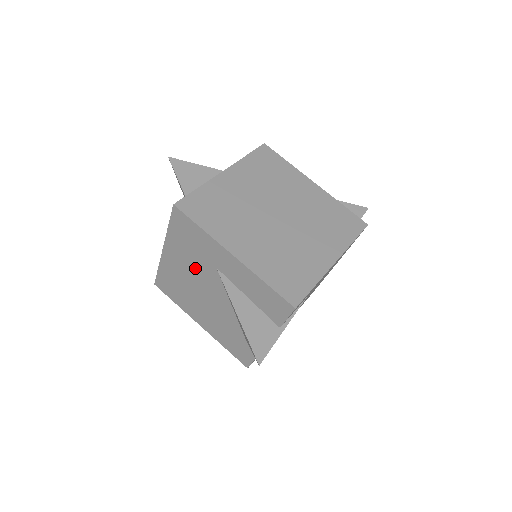
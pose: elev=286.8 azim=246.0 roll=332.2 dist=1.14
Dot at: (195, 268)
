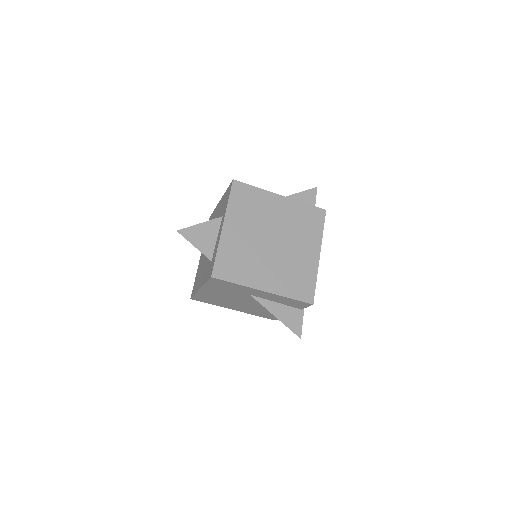
Dot at: (230, 295)
